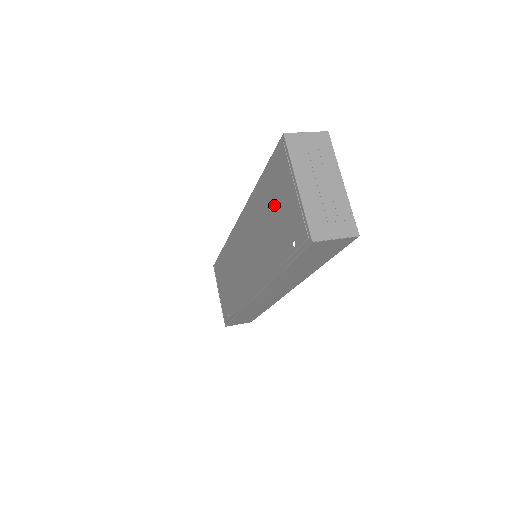
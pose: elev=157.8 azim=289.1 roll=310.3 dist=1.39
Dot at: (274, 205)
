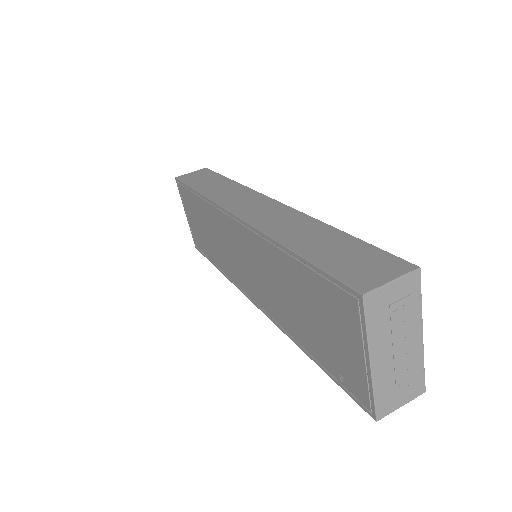
Dot at: (315, 310)
